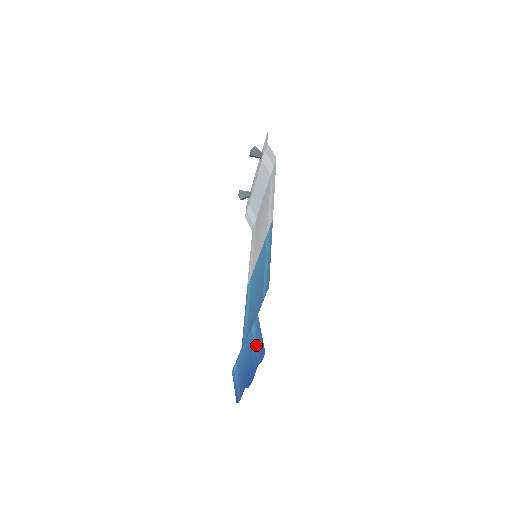
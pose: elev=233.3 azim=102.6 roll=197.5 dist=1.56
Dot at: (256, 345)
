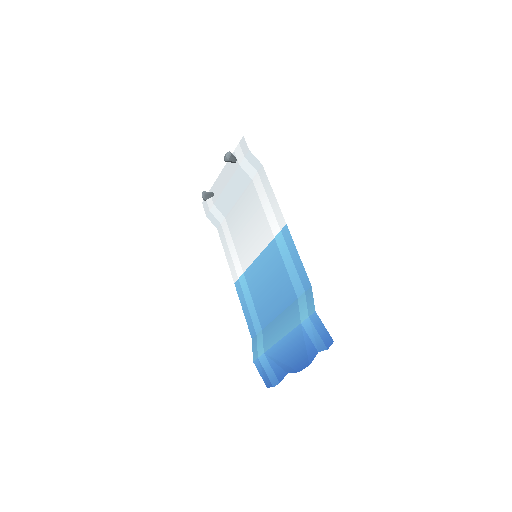
Dot at: (313, 336)
